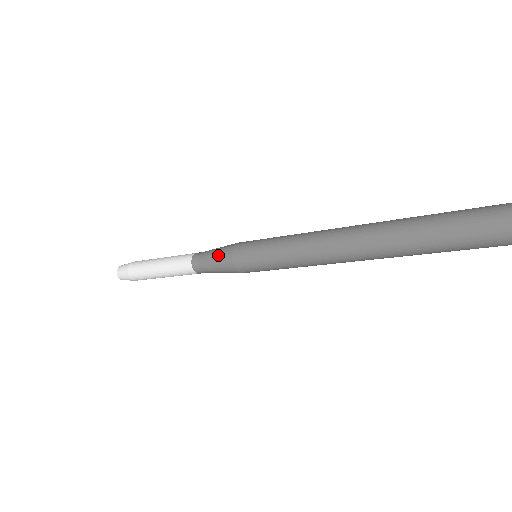
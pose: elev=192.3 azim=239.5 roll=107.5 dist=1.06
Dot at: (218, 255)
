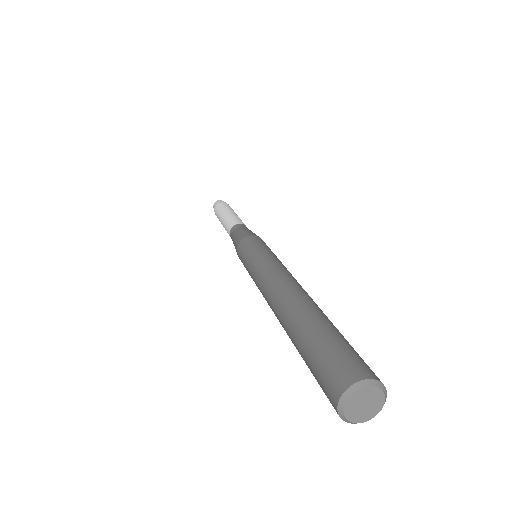
Dot at: (235, 240)
